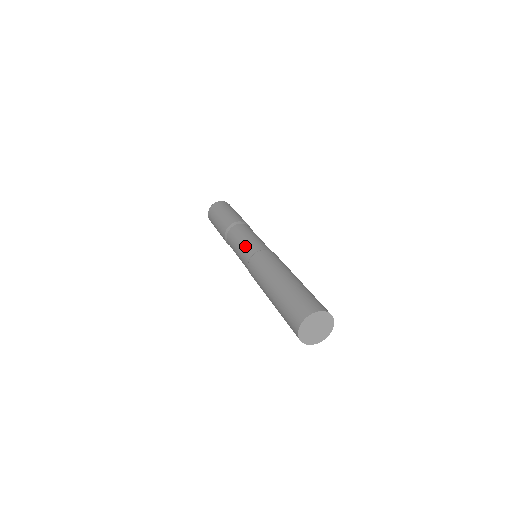
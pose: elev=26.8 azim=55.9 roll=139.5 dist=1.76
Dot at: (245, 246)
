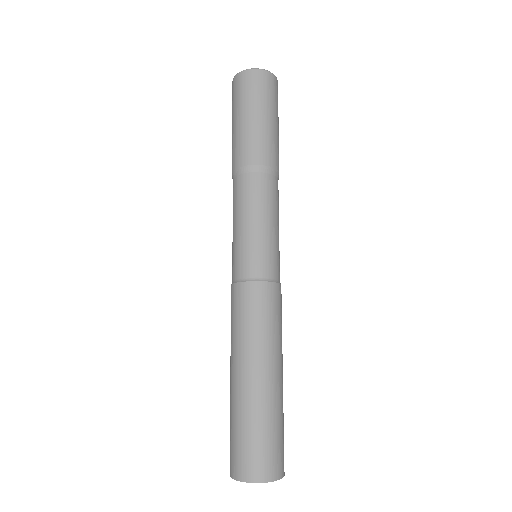
Dot at: (232, 249)
